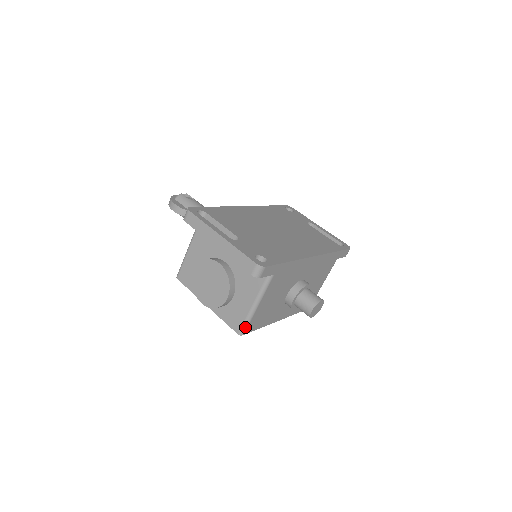
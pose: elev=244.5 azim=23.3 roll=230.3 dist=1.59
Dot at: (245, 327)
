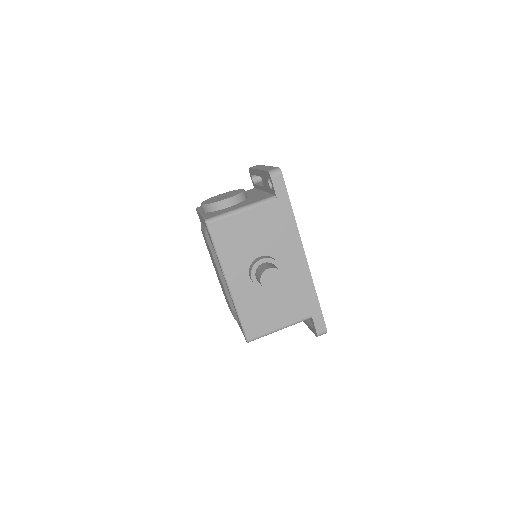
Dot at: (216, 218)
